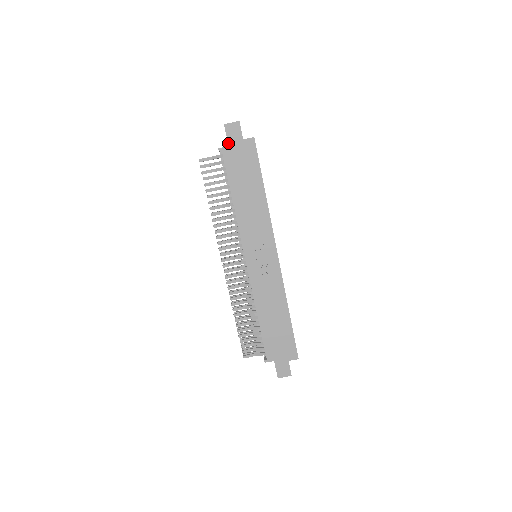
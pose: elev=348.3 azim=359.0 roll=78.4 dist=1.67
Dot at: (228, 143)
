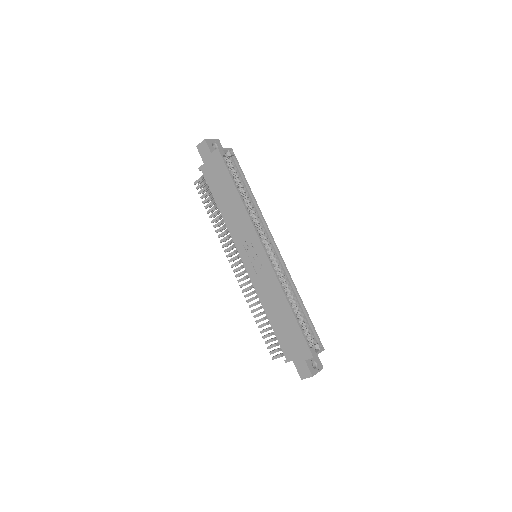
Dot at: (203, 161)
